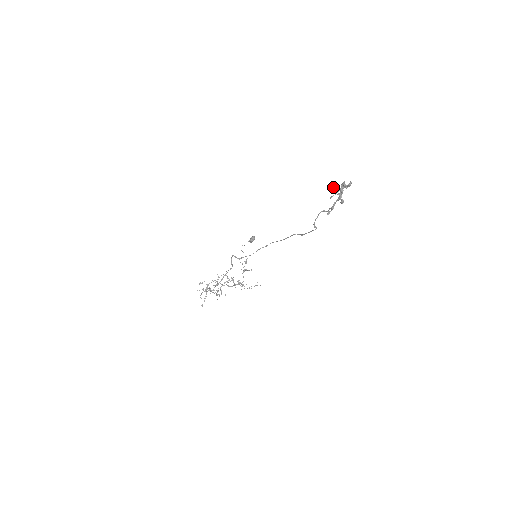
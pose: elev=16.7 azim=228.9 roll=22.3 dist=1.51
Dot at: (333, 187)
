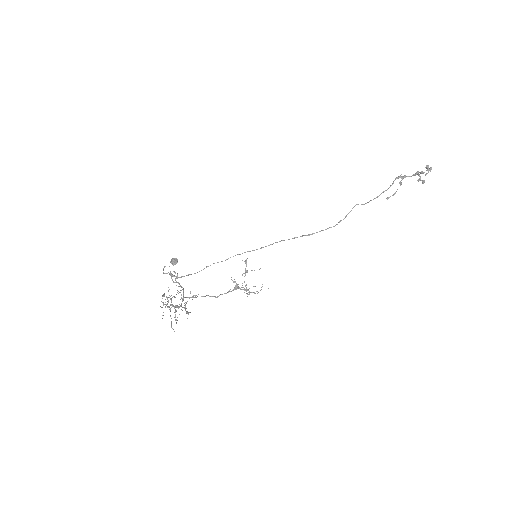
Dot at: (427, 167)
